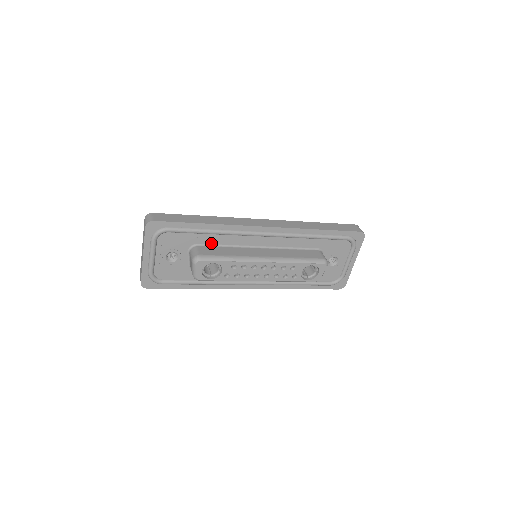
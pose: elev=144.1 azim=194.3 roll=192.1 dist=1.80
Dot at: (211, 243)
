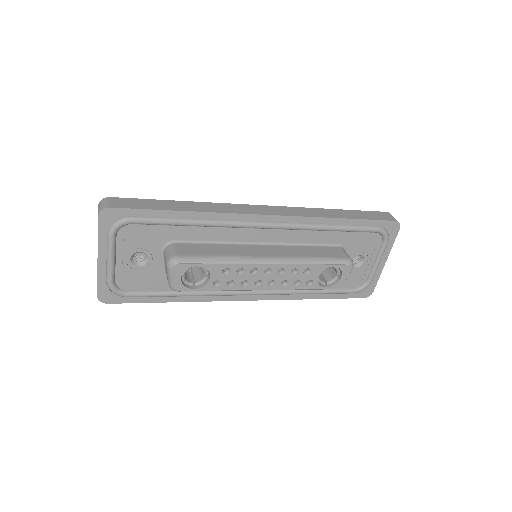
Dot at: (194, 239)
